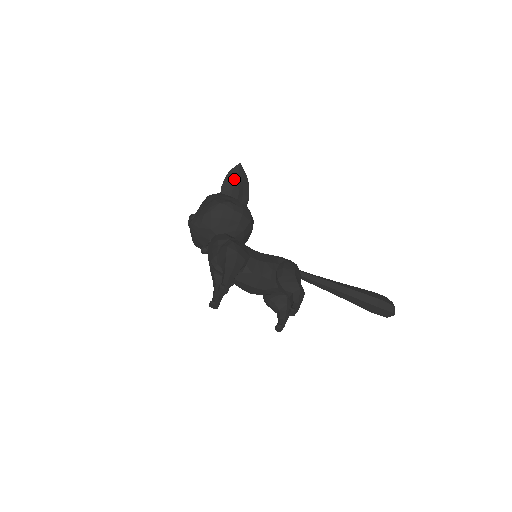
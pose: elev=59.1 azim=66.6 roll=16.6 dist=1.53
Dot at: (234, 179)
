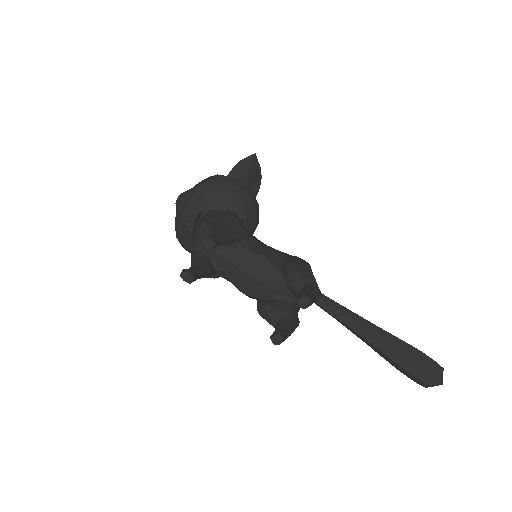
Dot at: (244, 169)
